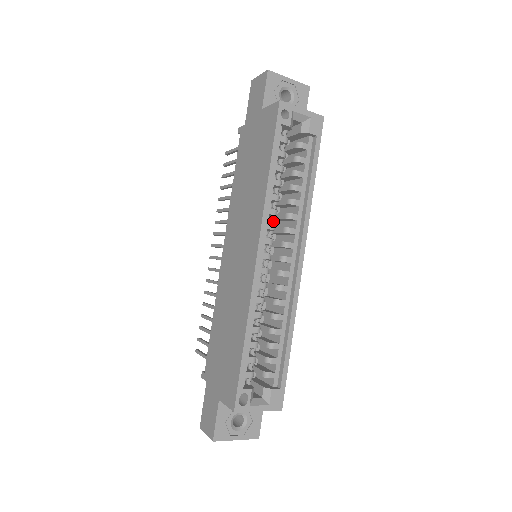
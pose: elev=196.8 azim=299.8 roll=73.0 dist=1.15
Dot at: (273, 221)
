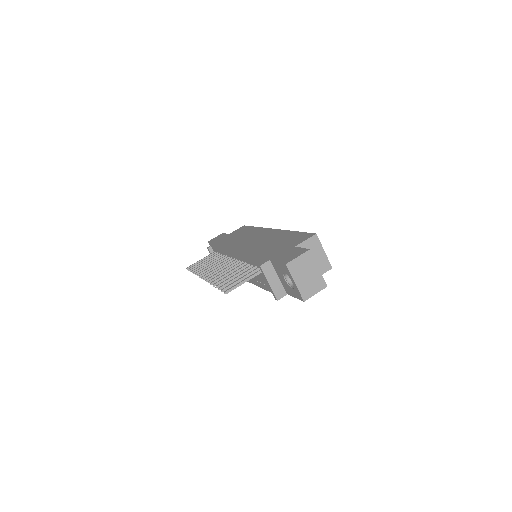
Dot at: occluded
